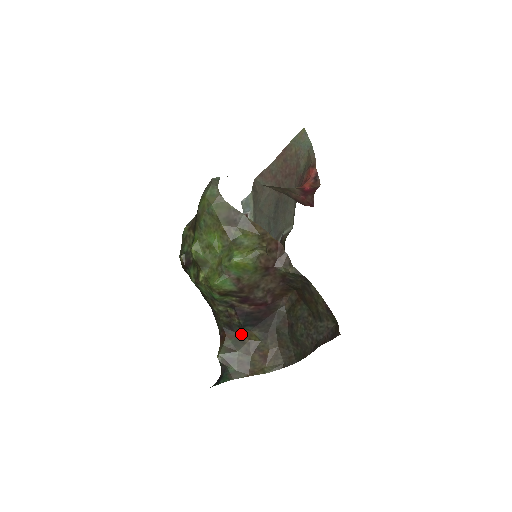
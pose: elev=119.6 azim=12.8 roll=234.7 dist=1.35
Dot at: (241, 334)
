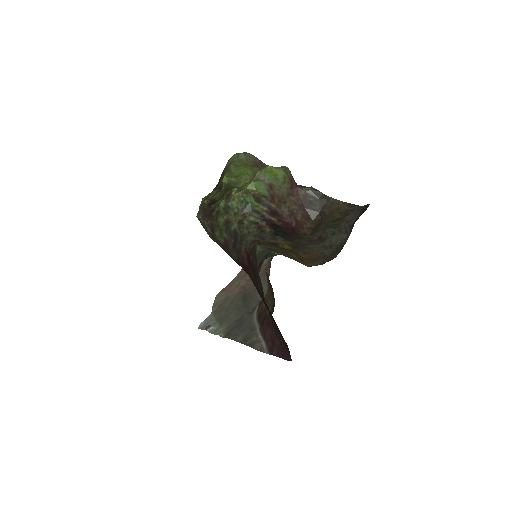
Dot at: (274, 242)
